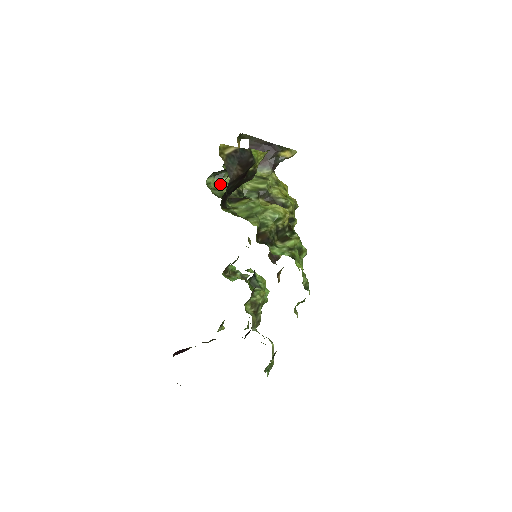
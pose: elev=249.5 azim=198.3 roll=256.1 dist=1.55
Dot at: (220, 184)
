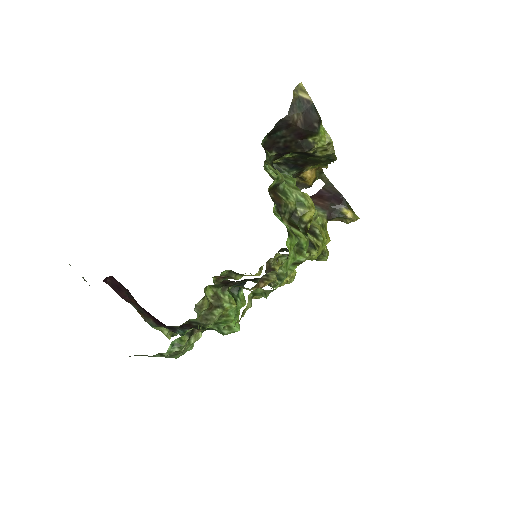
Dot at: (275, 177)
